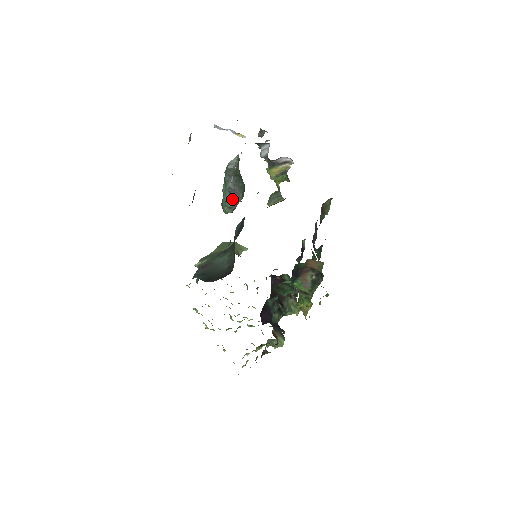
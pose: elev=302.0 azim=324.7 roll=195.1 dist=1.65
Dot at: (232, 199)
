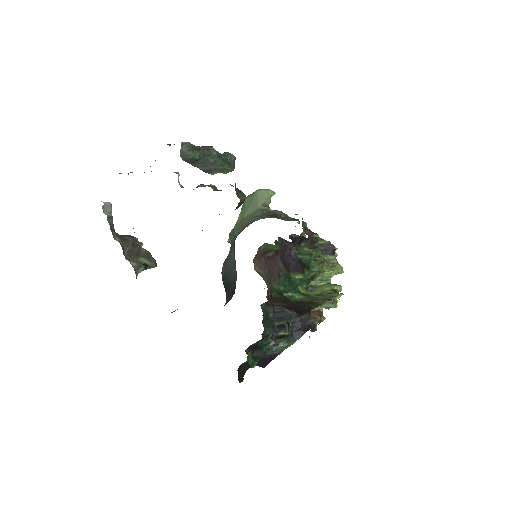
Dot at: (217, 172)
